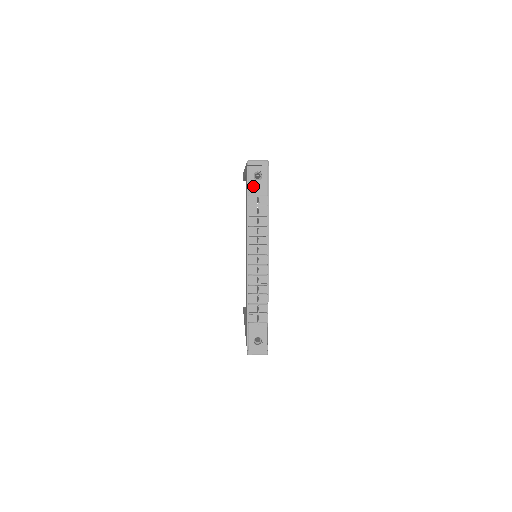
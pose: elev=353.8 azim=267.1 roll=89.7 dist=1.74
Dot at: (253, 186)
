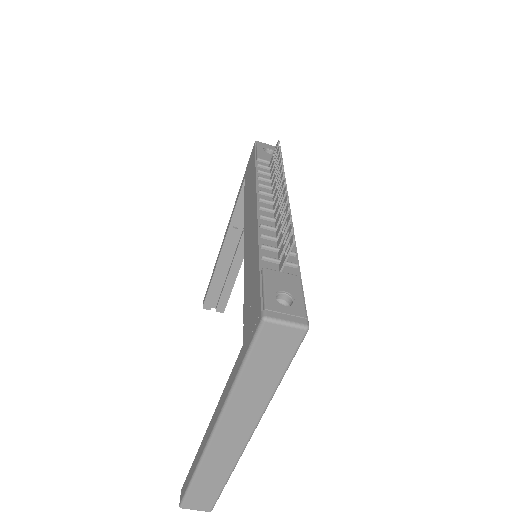
Dot at: (264, 155)
